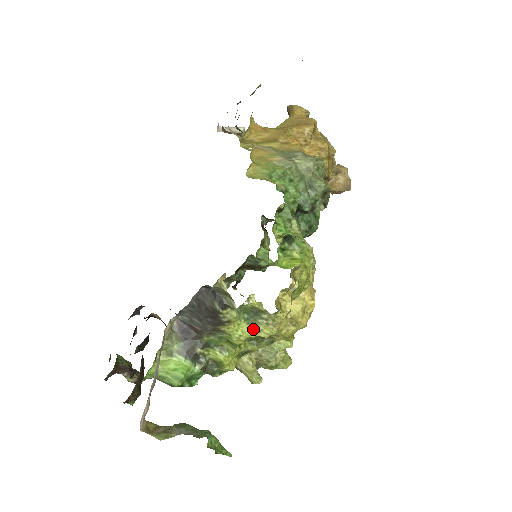
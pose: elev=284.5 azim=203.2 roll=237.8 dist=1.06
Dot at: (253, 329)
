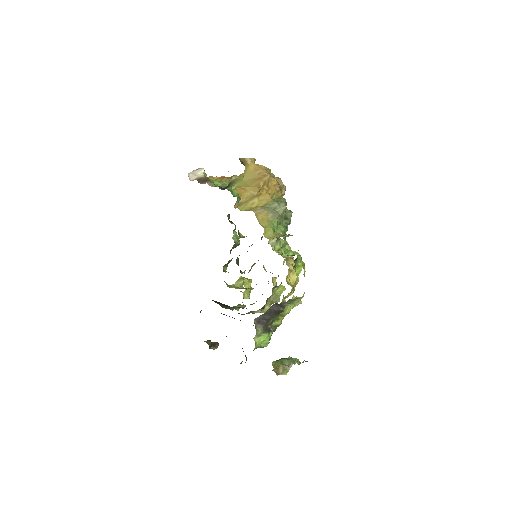
Dot at: (292, 306)
